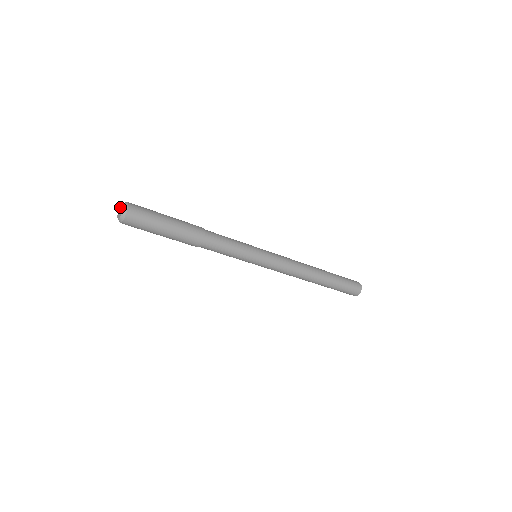
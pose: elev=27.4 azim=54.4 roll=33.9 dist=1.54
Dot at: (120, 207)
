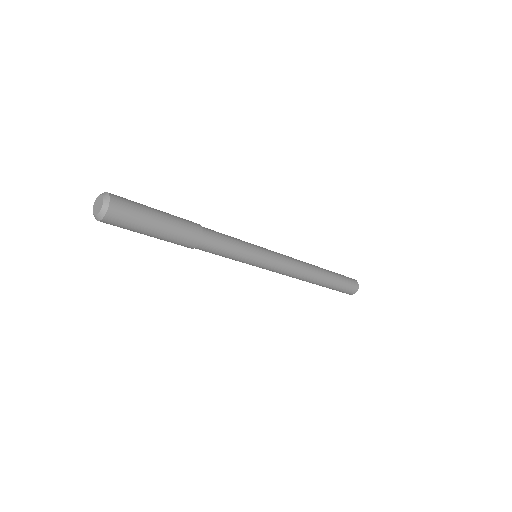
Dot at: (93, 206)
